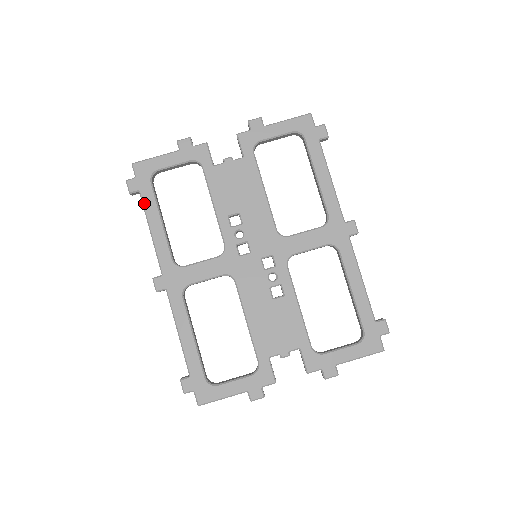
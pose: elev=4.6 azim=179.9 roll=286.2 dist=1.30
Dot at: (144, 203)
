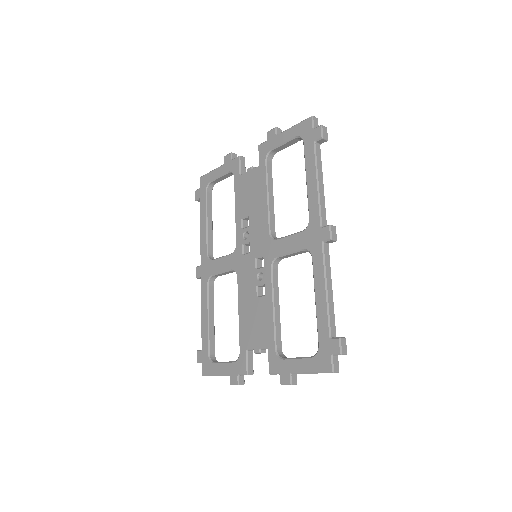
Dot at: (200, 208)
